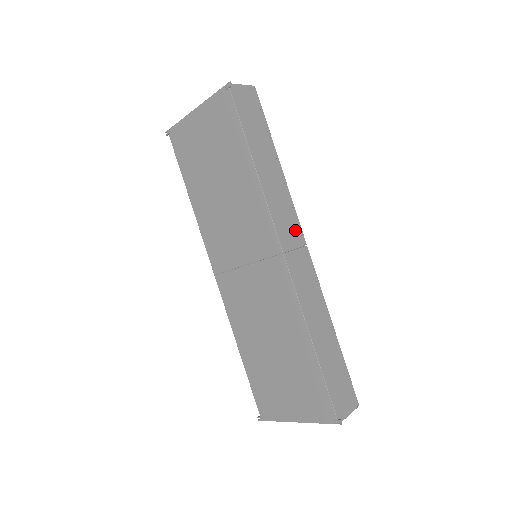
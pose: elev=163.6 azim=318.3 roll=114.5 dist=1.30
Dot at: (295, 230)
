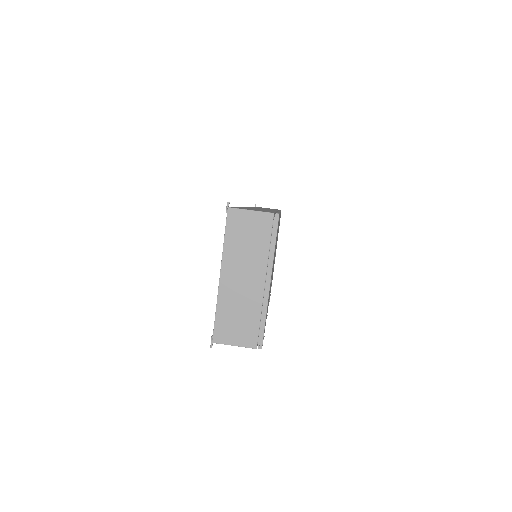
Dot at: occluded
